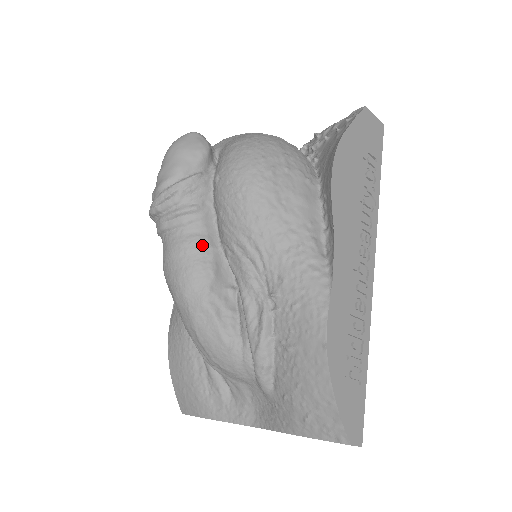
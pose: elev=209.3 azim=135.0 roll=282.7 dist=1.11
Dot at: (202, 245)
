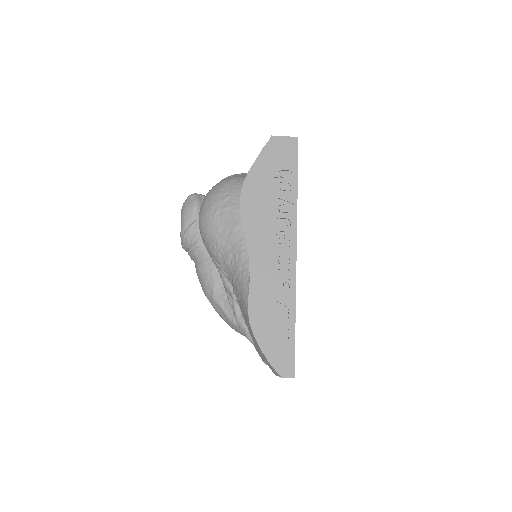
Dot at: (206, 266)
